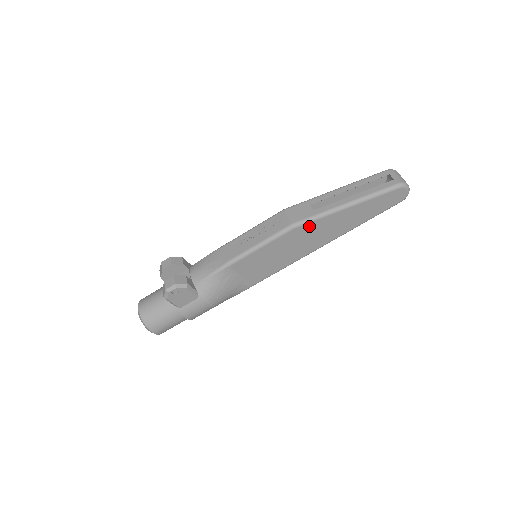
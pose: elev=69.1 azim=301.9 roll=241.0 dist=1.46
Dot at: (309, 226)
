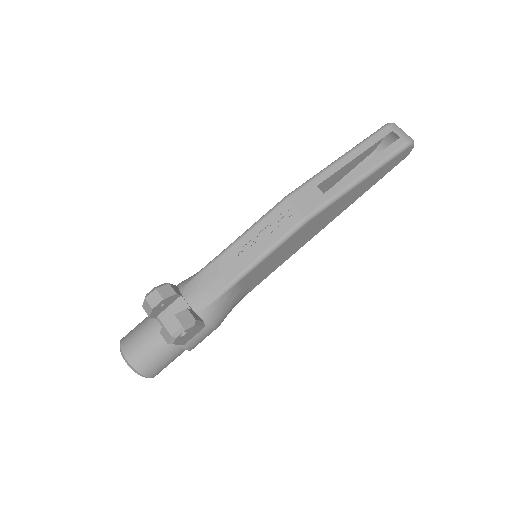
Dot at: (322, 213)
